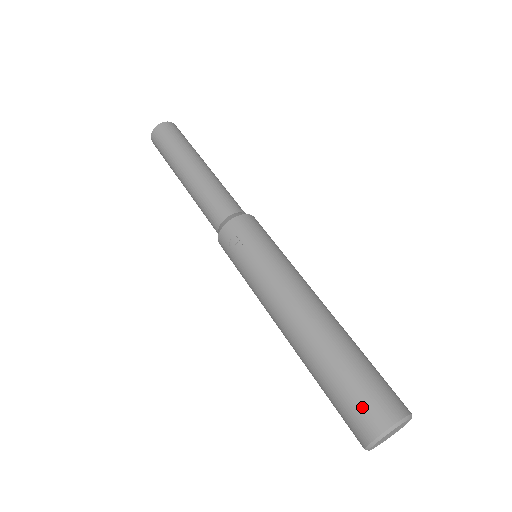
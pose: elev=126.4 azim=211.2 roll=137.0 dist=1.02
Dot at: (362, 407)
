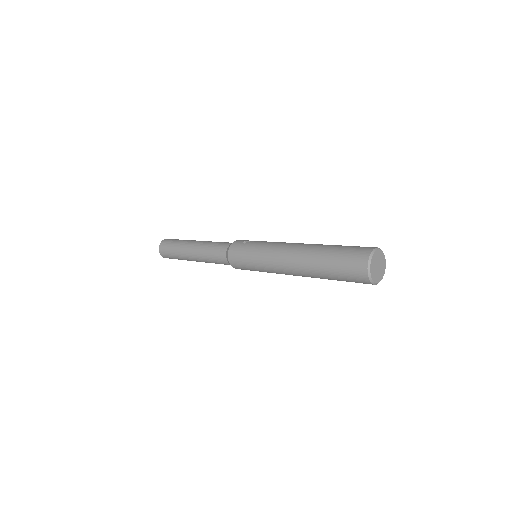
Dot at: (356, 248)
